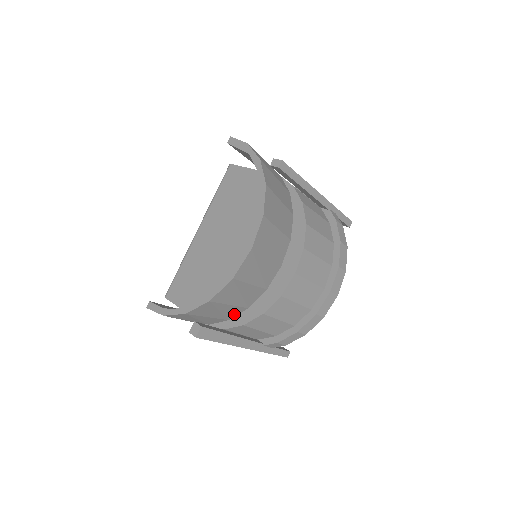
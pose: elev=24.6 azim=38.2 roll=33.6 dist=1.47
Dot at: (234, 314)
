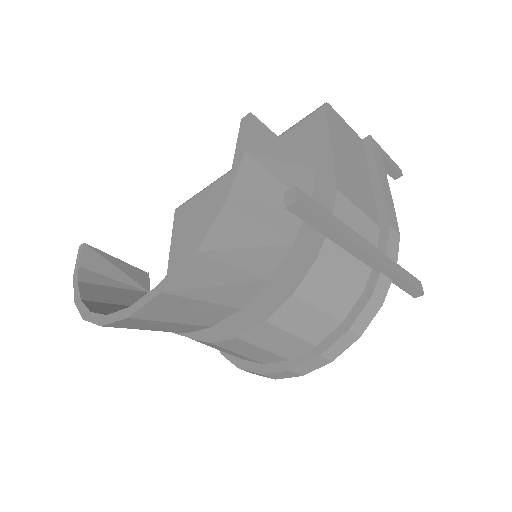
Dot at: occluded
